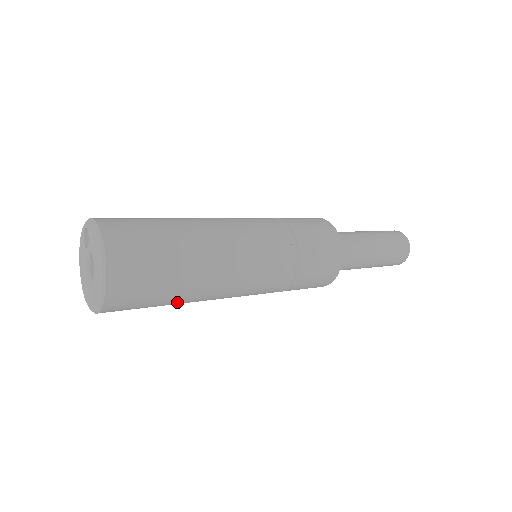
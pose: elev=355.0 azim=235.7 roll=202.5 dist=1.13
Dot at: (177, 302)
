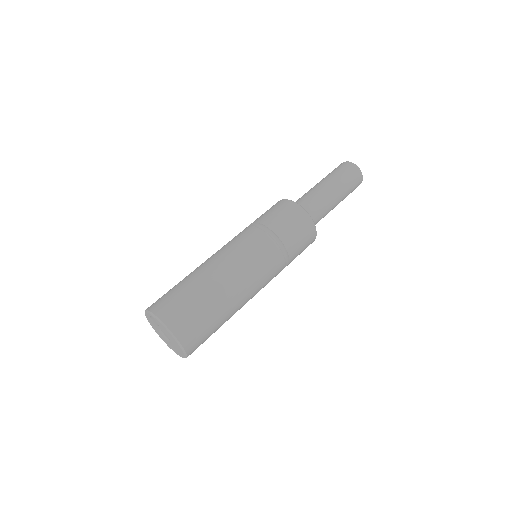
Dot at: occluded
